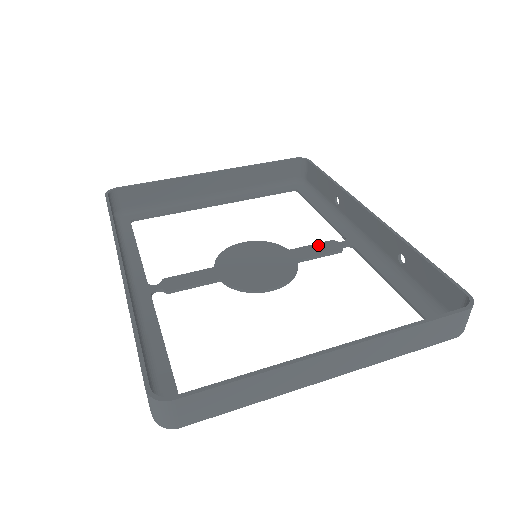
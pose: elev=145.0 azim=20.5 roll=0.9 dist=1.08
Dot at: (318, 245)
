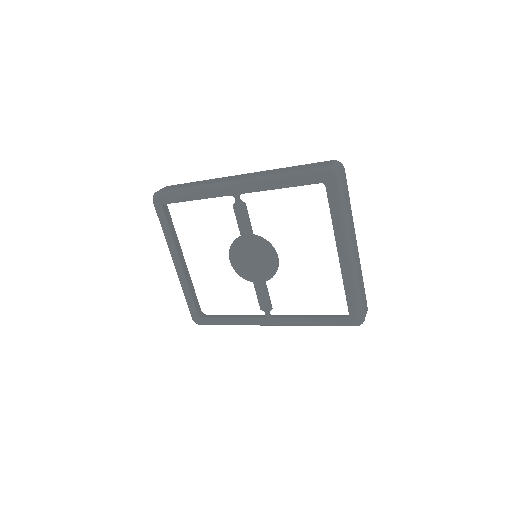
Dot at: (261, 298)
